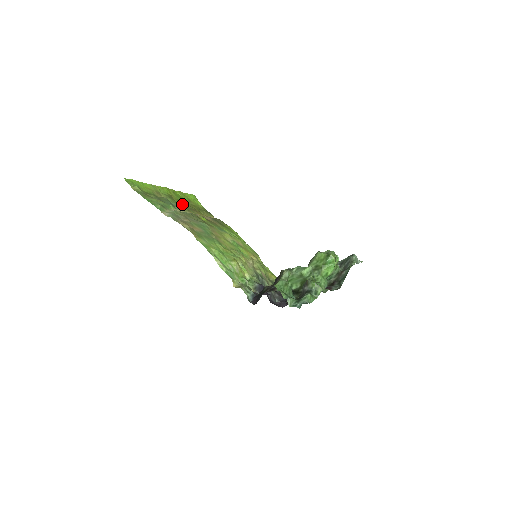
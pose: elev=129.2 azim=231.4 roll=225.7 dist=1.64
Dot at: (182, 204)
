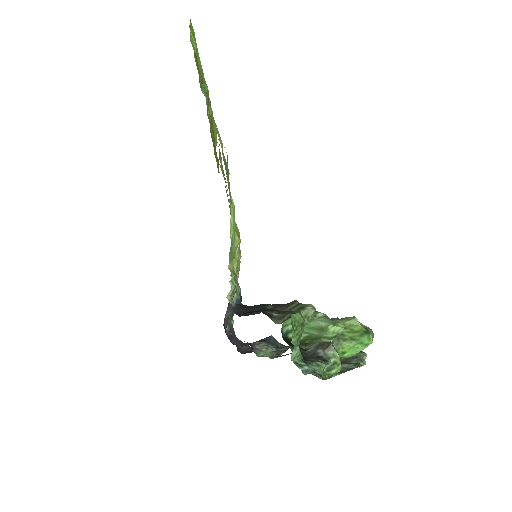
Dot at: occluded
